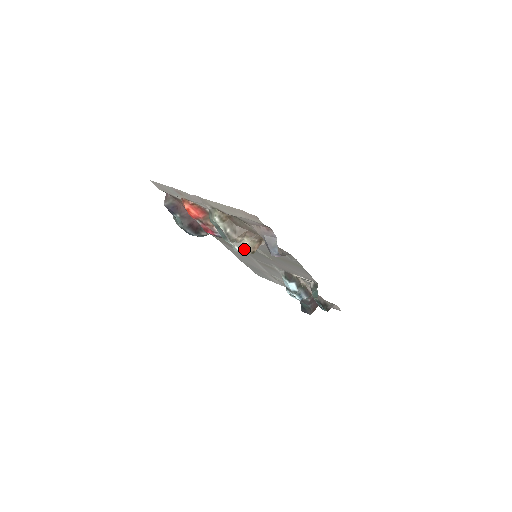
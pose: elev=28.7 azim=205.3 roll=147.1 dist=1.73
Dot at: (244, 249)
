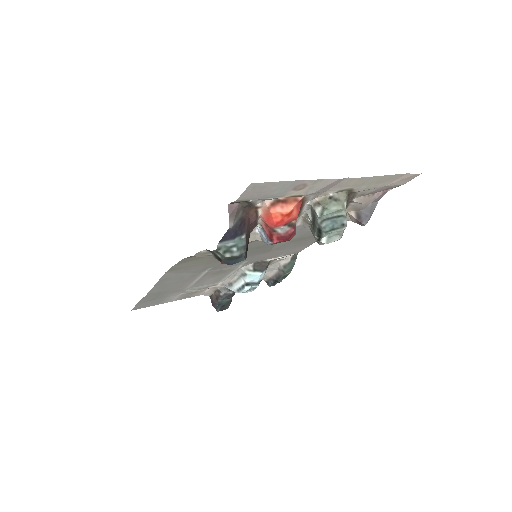
Dot at: occluded
